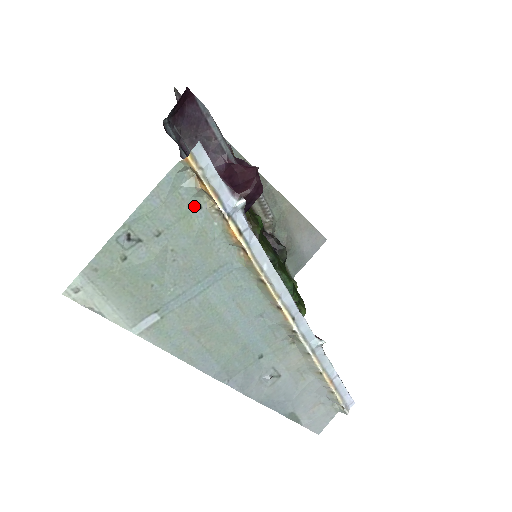
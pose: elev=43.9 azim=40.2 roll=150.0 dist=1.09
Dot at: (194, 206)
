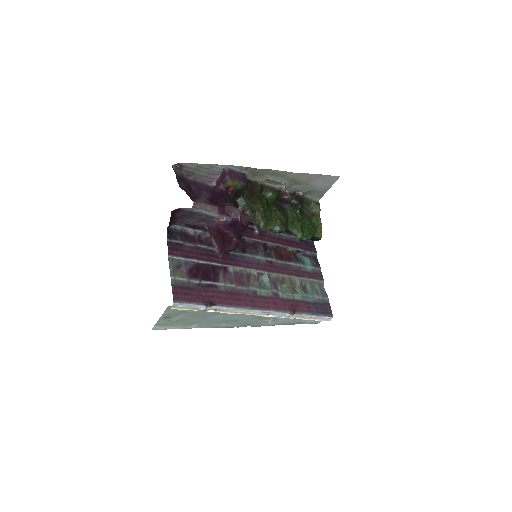
Dot at: occluded
